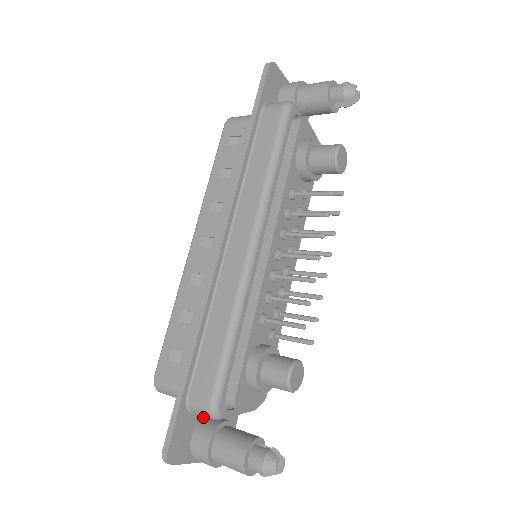
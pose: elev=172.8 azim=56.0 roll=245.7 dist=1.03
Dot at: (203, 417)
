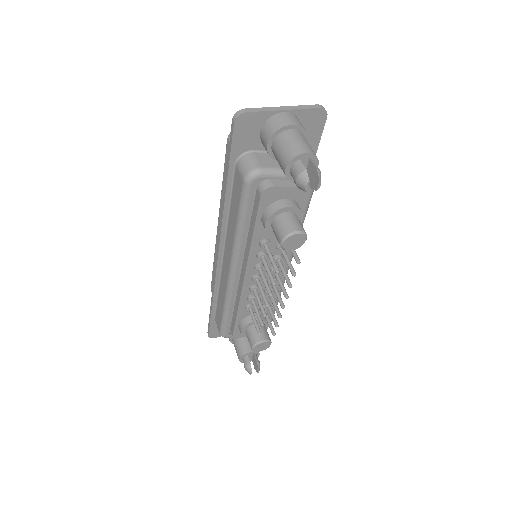
Dot at: occluded
